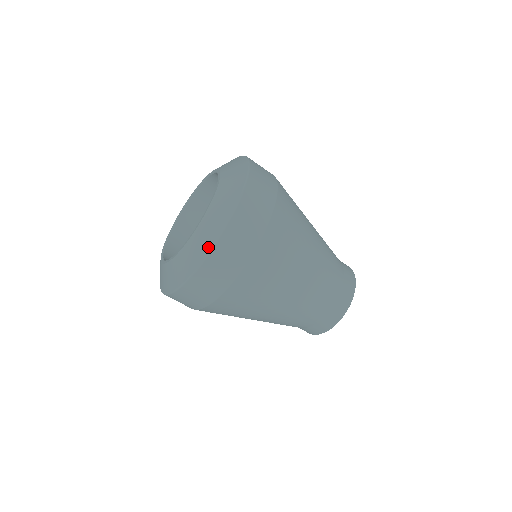
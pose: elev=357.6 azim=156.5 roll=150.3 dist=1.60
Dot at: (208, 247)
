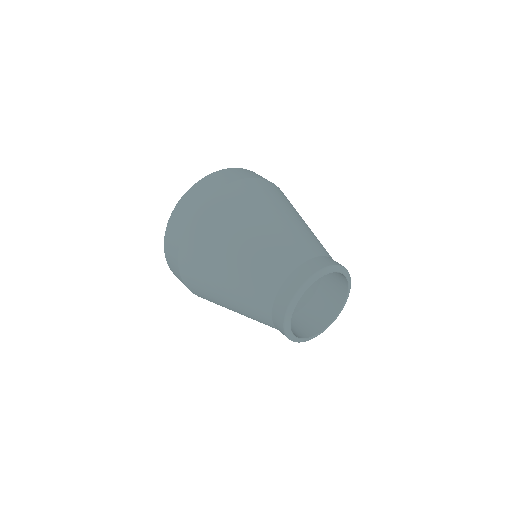
Dot at: occluded
